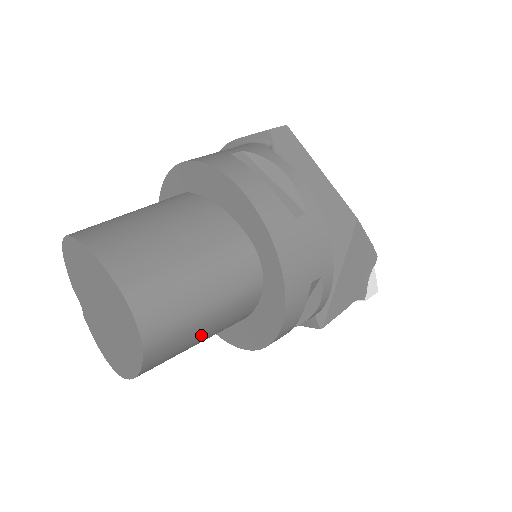
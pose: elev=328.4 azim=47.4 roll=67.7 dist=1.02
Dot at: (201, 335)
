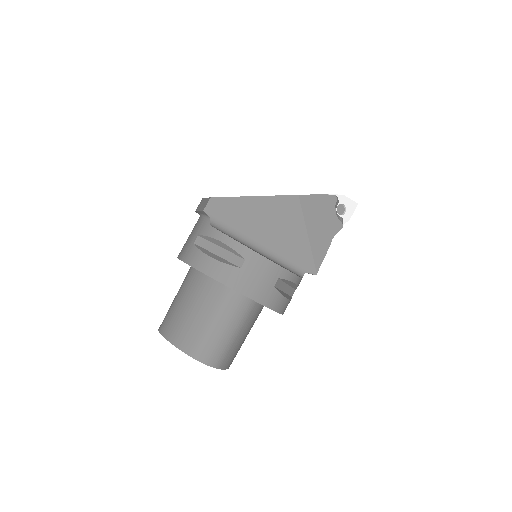
Dot at: (242, 338)
